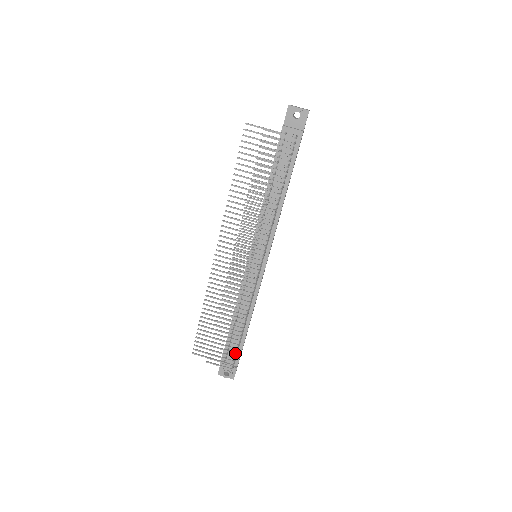
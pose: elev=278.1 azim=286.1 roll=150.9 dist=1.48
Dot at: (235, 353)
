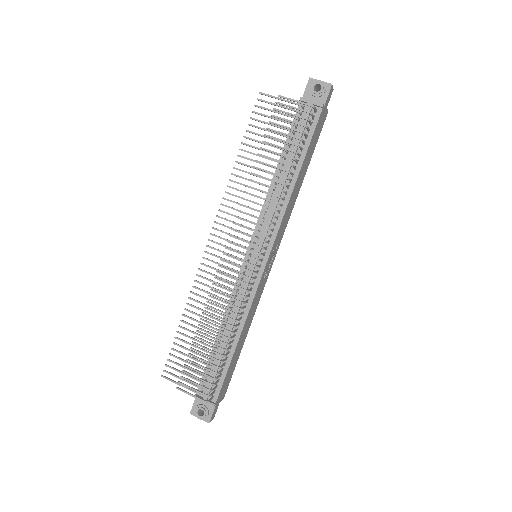
Dot at: (214, 379)
